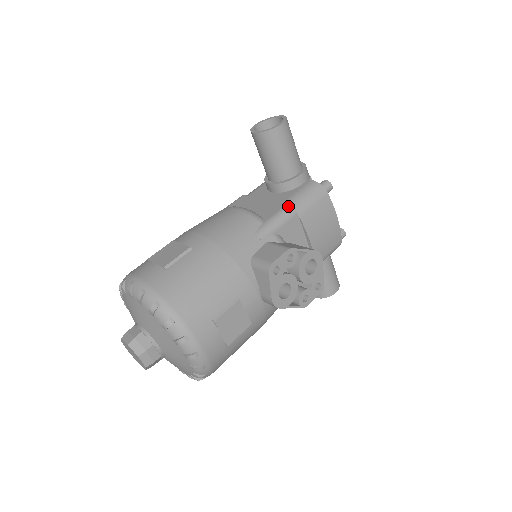
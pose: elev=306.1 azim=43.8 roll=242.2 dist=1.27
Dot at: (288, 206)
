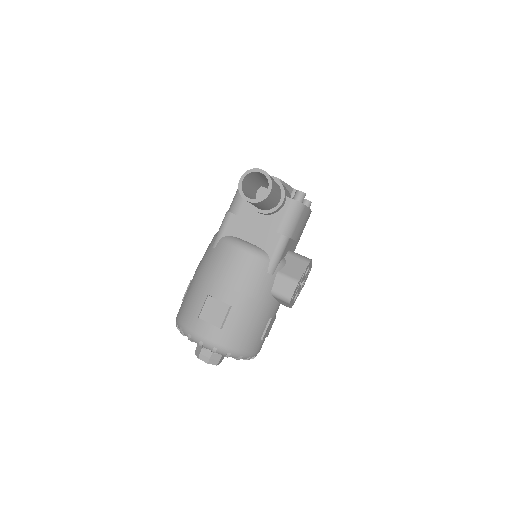
Dot at: (283, 238)
